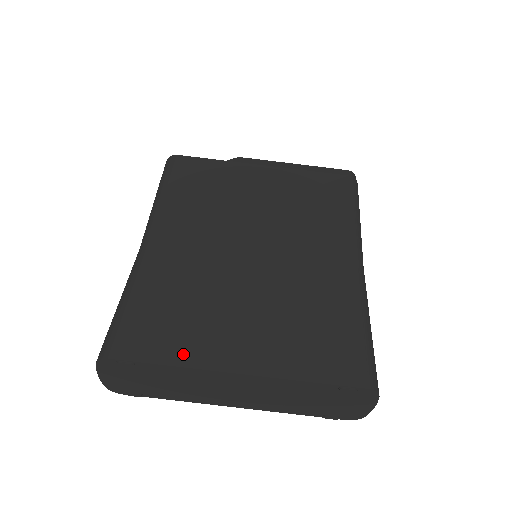
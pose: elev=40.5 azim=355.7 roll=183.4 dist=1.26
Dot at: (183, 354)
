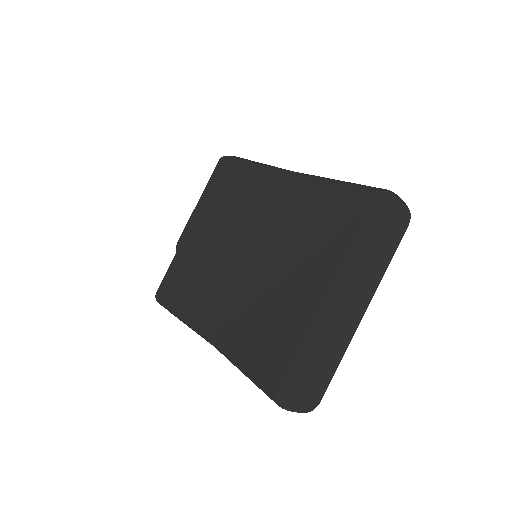
Dot at: (298, 334)
